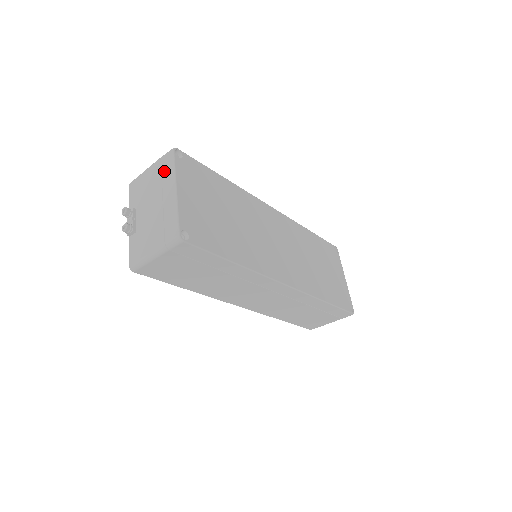
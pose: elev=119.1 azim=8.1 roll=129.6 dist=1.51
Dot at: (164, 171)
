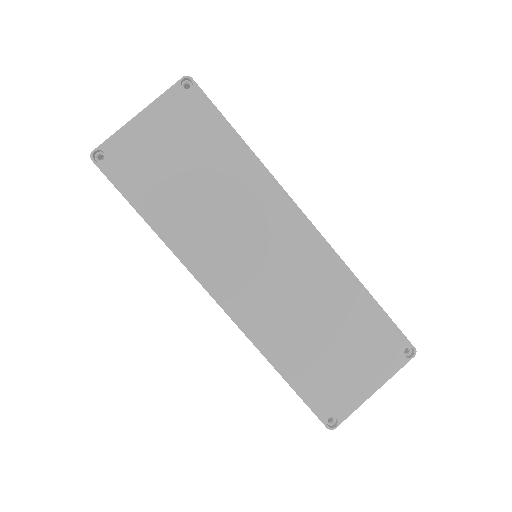
Dot at: occluded
